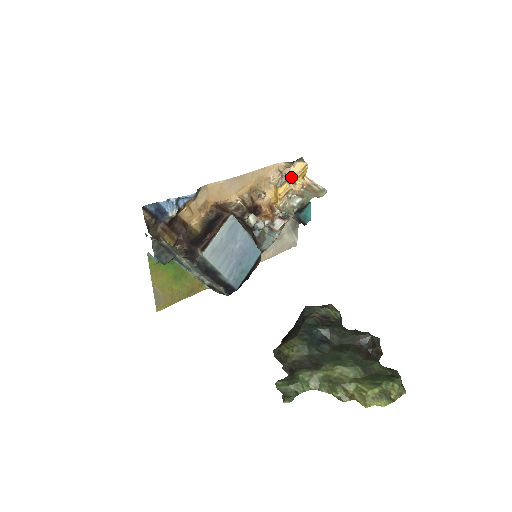
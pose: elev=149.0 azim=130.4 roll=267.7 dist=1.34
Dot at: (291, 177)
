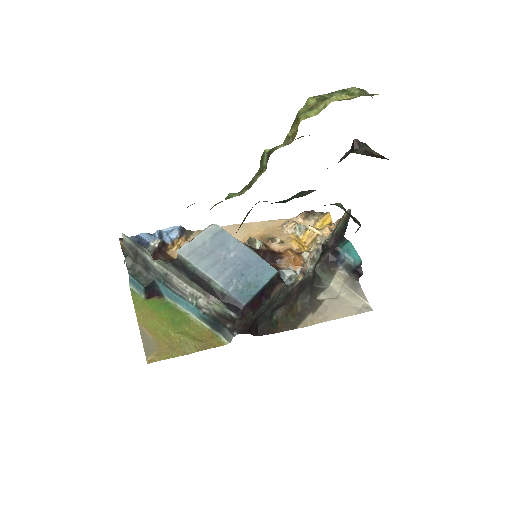
Dot at: occluded
